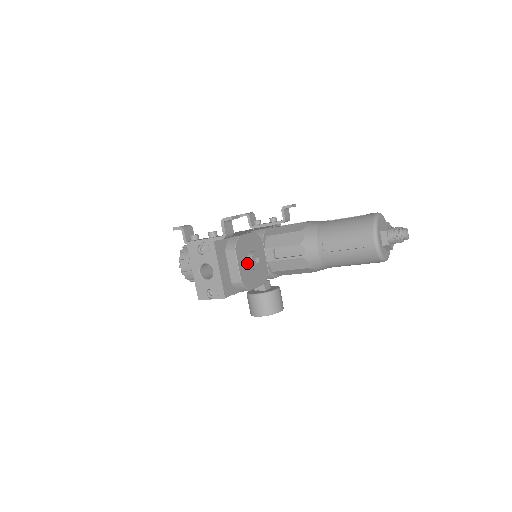
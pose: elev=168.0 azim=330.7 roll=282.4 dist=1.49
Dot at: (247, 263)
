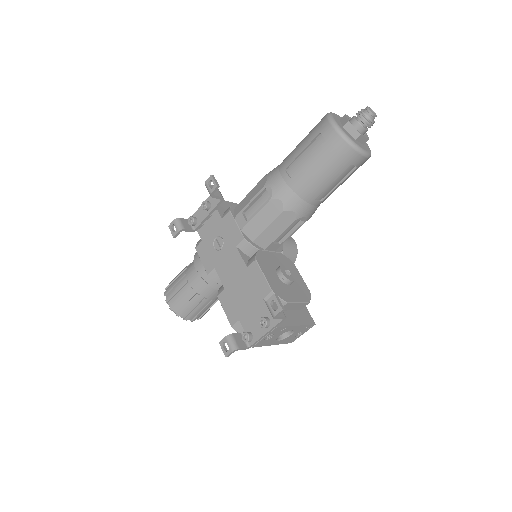
Dot at: (290, 287)
